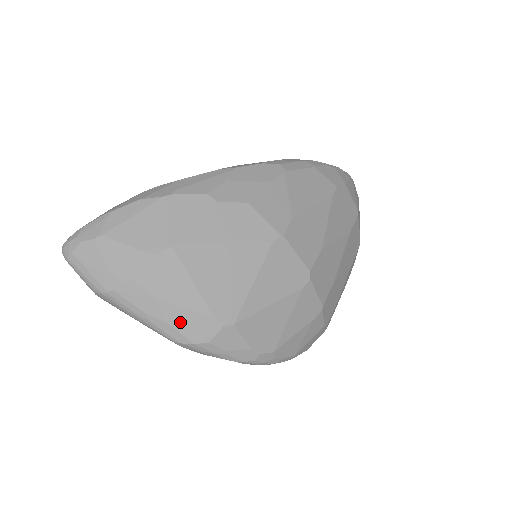
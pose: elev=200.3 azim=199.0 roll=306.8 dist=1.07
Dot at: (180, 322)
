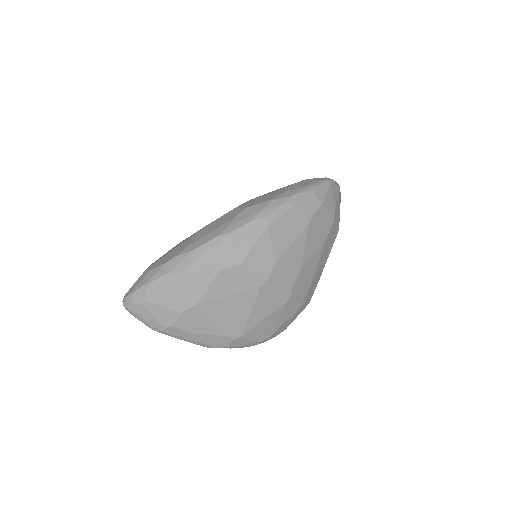
Dot at: (206, 341)
